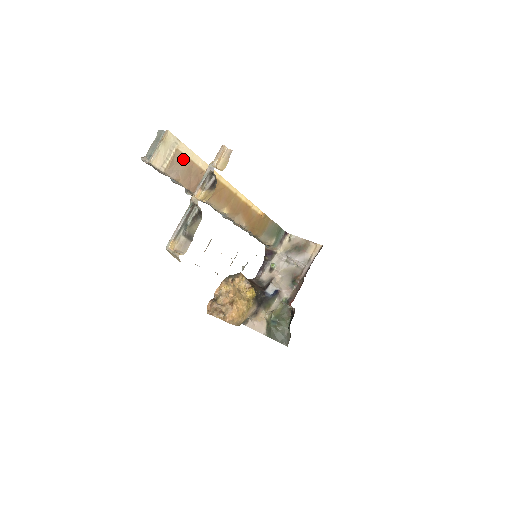
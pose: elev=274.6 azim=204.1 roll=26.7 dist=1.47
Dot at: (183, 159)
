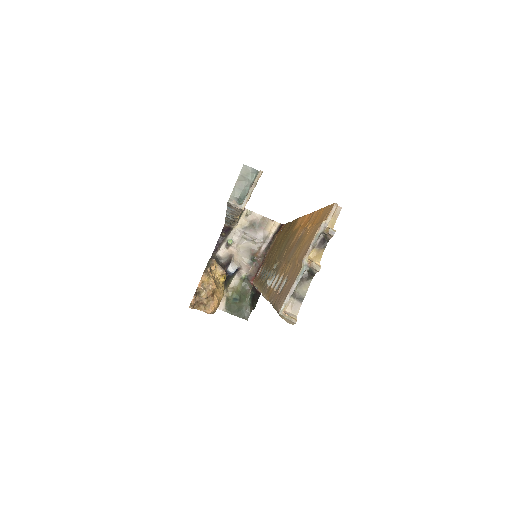
Dot at: occluded
